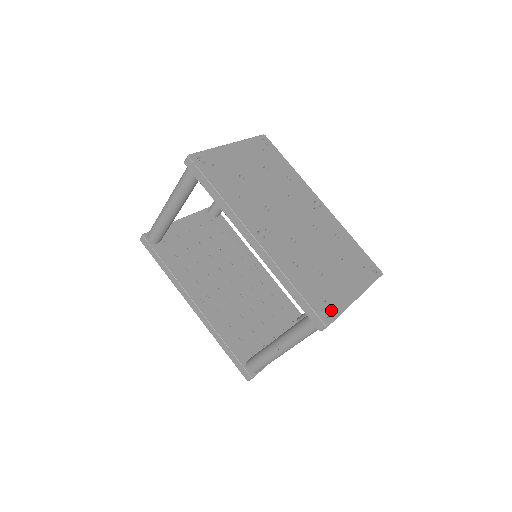
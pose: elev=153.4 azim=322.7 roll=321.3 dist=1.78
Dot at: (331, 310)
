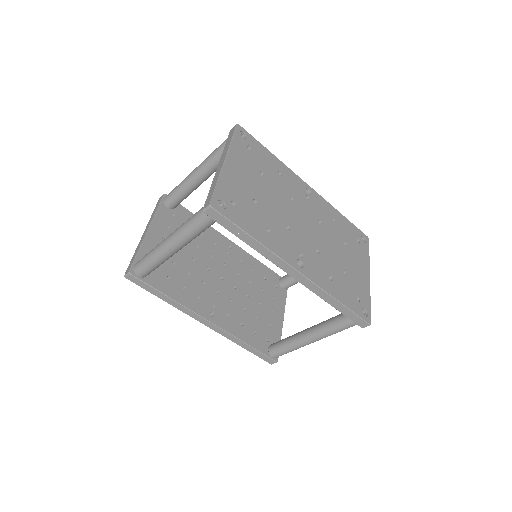
Dot at: (365, 306)
